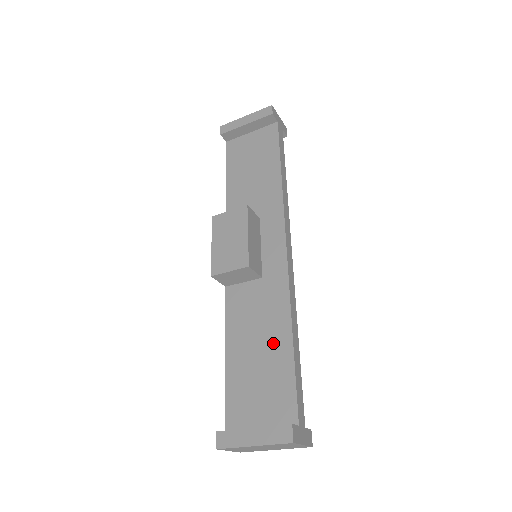
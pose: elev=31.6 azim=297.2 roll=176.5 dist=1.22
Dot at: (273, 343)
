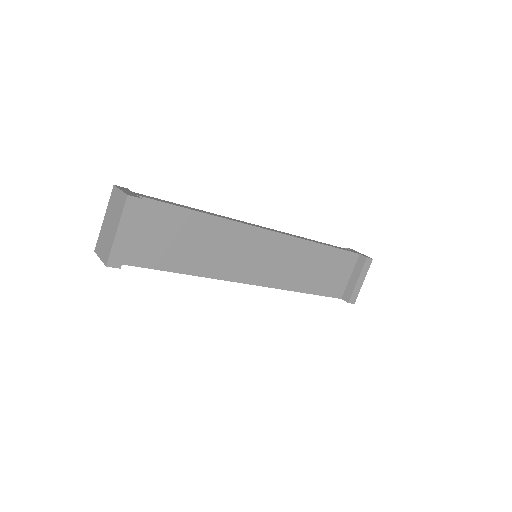
Dot at: occluded
